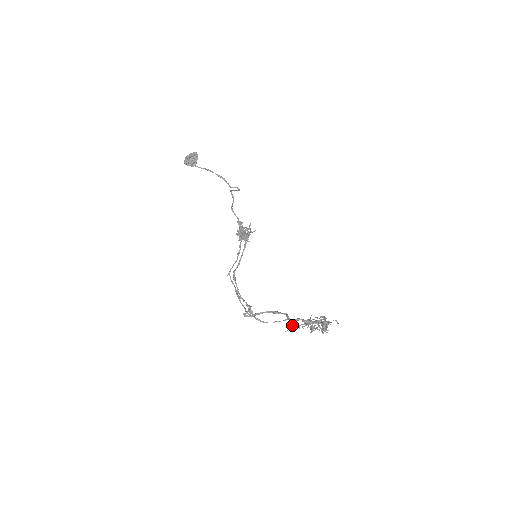
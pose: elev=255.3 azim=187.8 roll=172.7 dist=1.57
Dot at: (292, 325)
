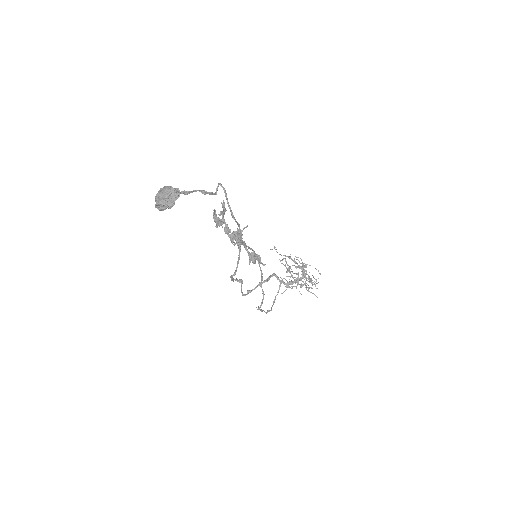
Dot at: (286, 287)
